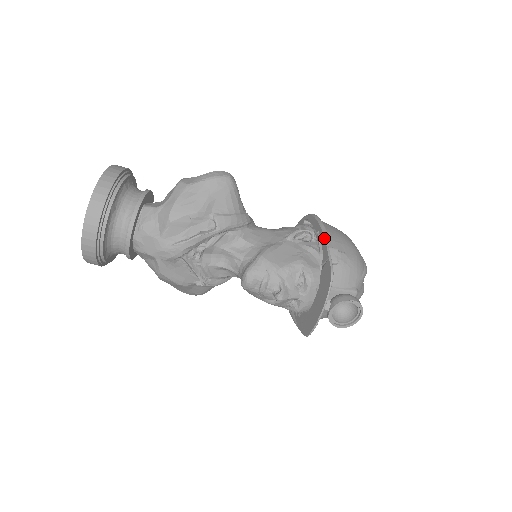
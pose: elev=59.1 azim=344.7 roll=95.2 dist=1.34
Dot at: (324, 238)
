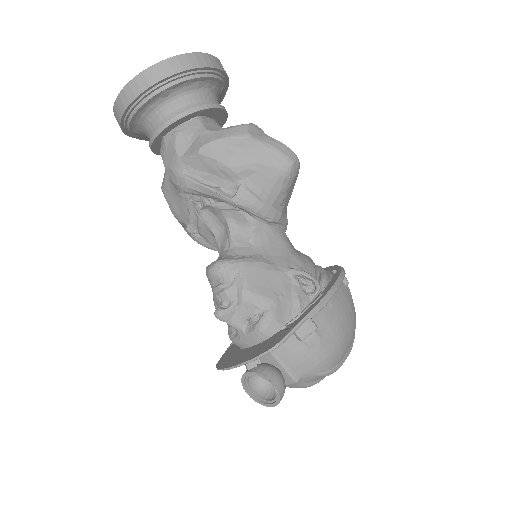
Dot at: (315, 306)
